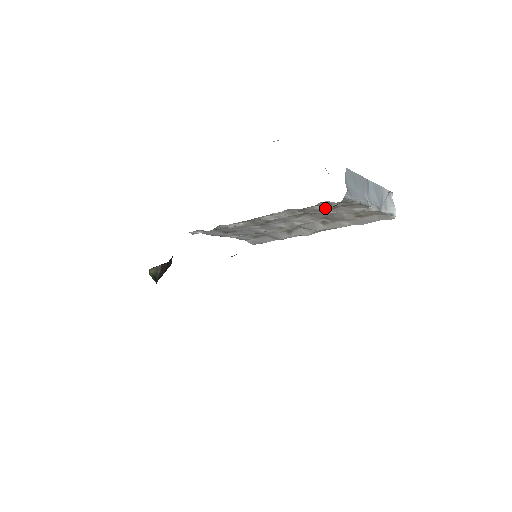
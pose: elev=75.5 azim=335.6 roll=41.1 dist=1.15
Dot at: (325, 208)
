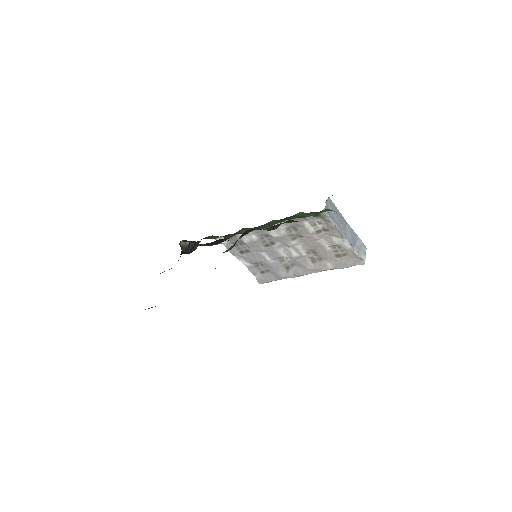
Dot at: (312, 229)
